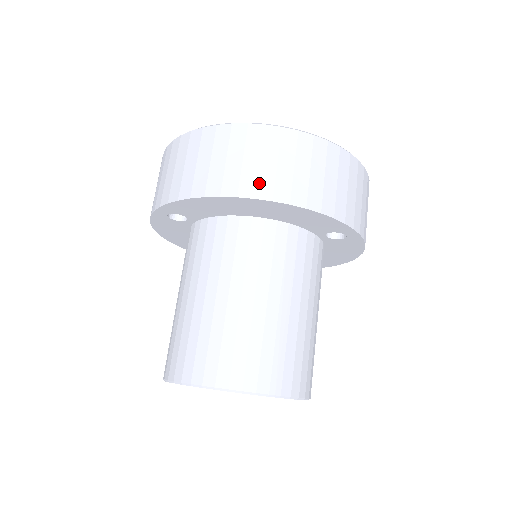
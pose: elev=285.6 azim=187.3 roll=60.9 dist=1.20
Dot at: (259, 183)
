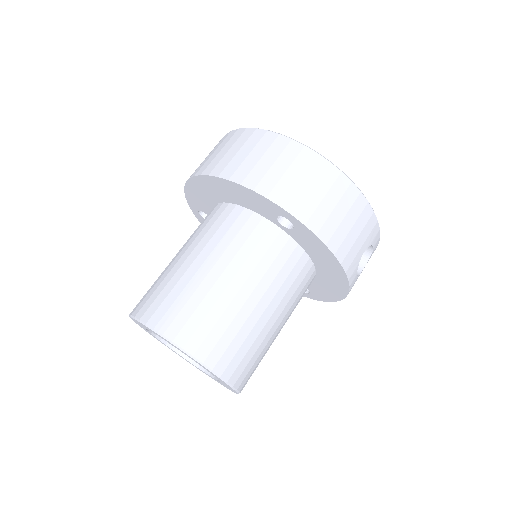
Dot at: (209, 165)
